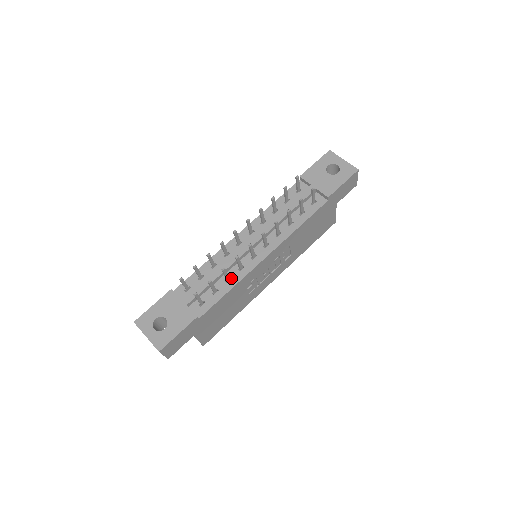
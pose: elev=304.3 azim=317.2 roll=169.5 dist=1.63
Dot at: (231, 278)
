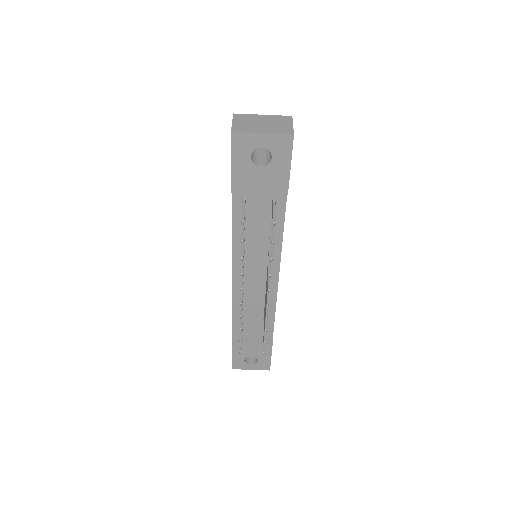
Dot at: occluded
